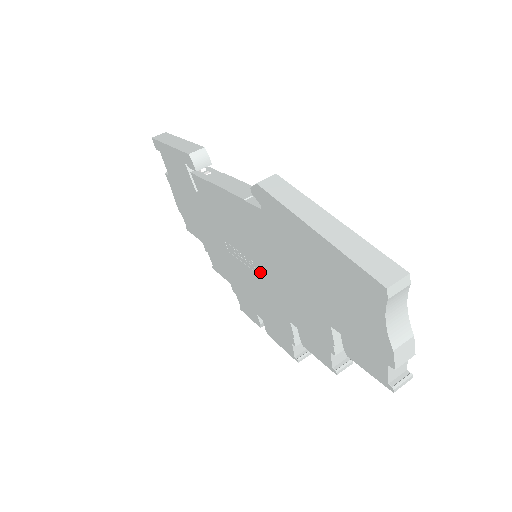
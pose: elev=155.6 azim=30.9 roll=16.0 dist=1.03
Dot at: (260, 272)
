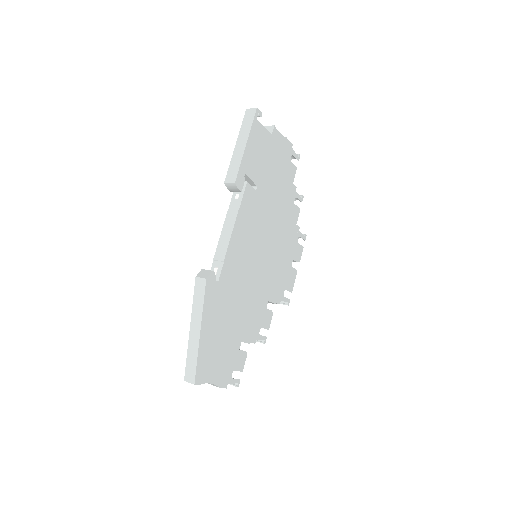
Dot at: occluded
